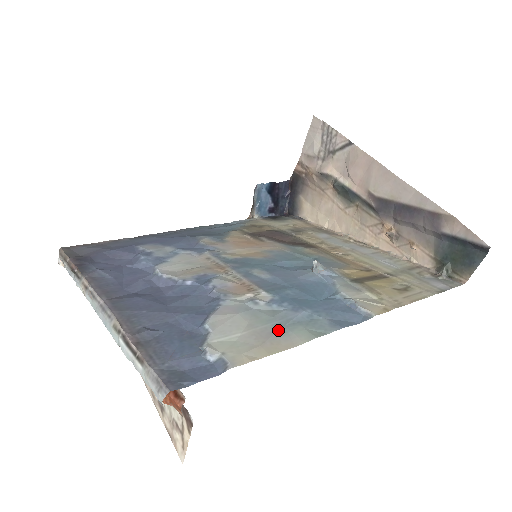
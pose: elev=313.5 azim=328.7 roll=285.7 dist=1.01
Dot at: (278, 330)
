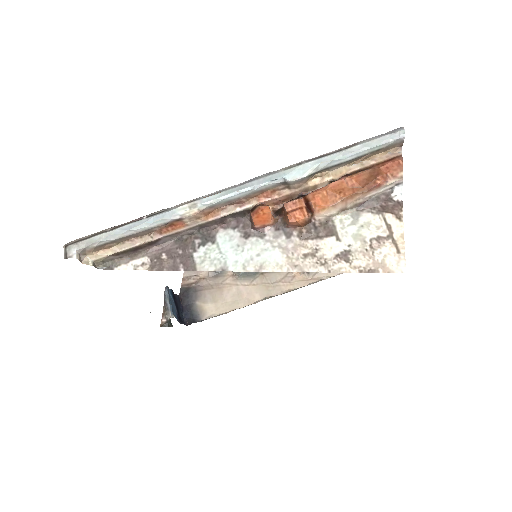
Dot at: occluded
